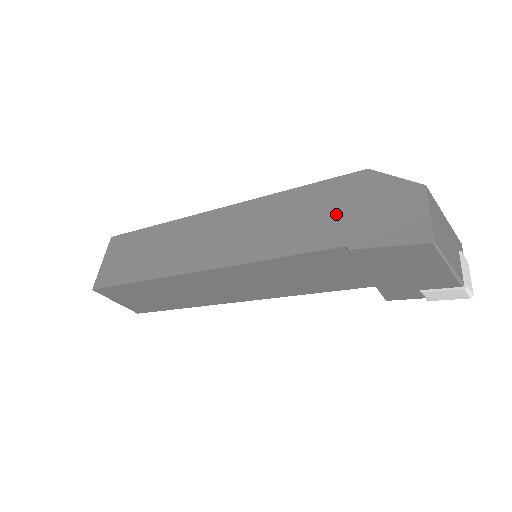
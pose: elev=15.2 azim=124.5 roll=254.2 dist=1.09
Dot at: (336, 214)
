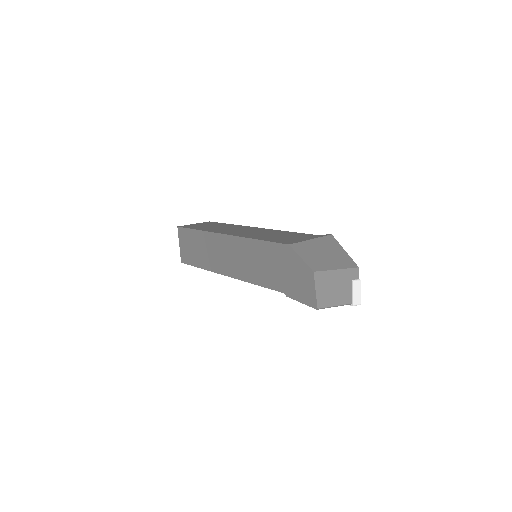
Dot at: (278, 270)
